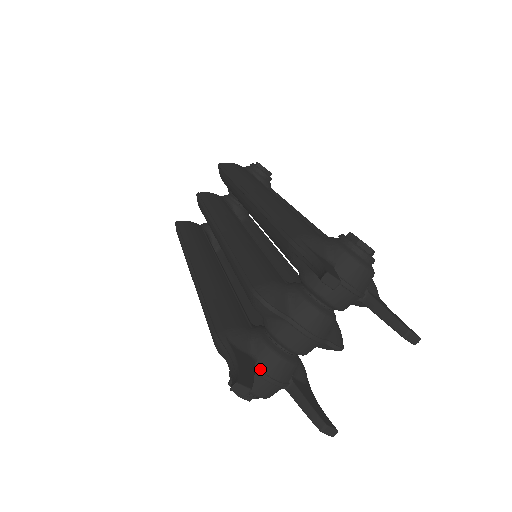
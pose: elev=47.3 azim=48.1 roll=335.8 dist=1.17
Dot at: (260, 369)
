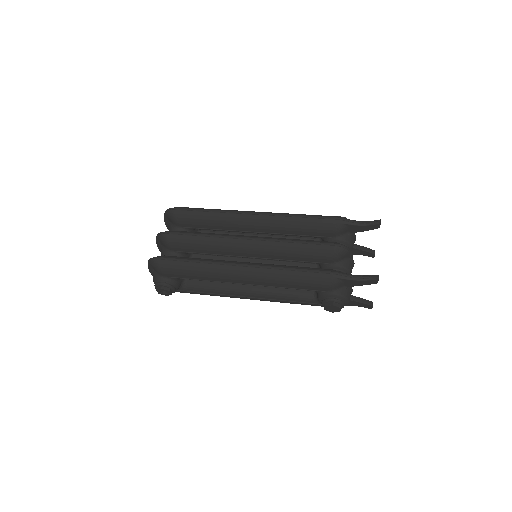
Dot at: occluded
